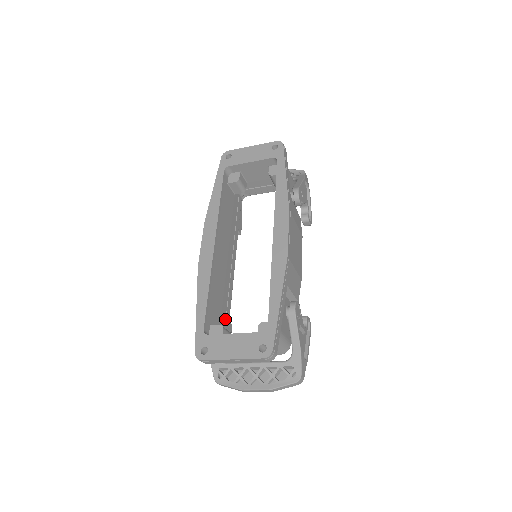
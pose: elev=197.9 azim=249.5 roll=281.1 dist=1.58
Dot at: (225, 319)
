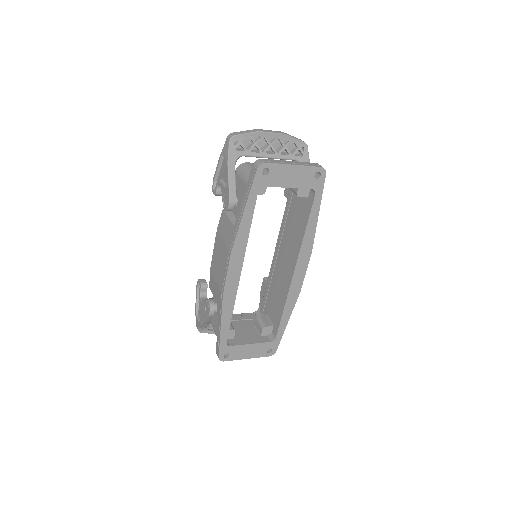
Dot at: occluded
